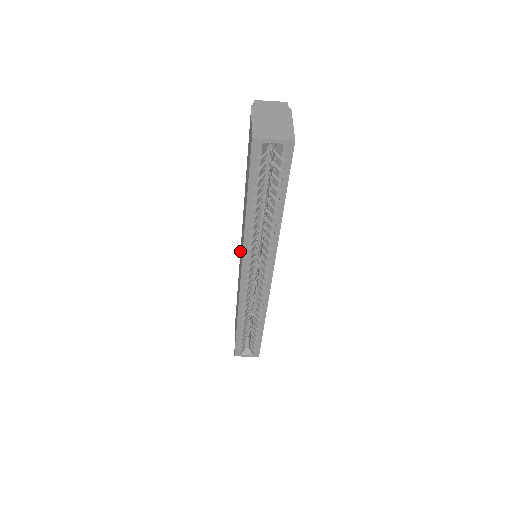
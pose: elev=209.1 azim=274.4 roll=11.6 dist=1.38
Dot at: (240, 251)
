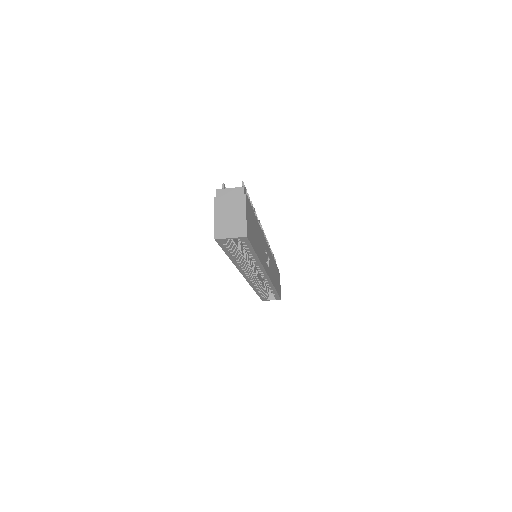
Dot at: occluded
